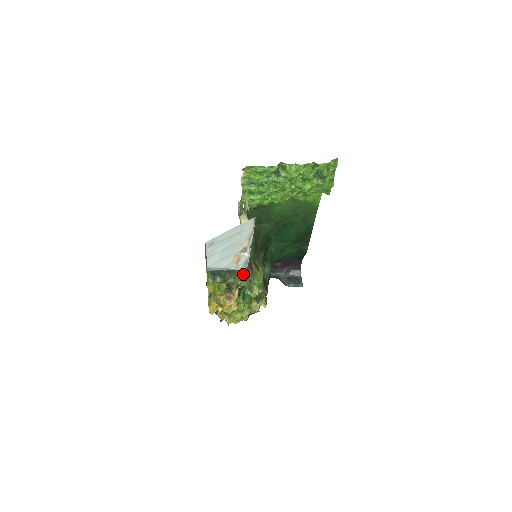
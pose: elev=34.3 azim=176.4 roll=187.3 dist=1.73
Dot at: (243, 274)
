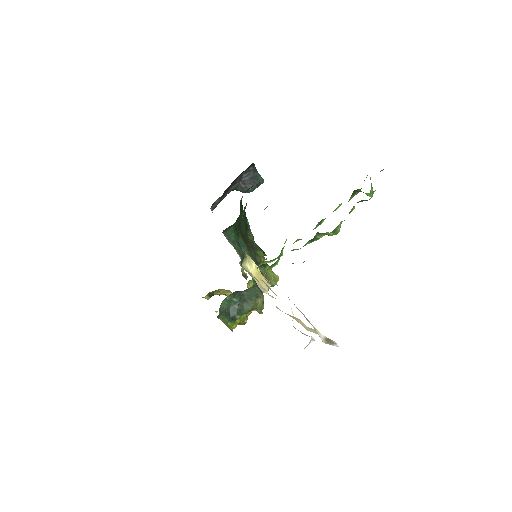
Dot at: (263, 295)
